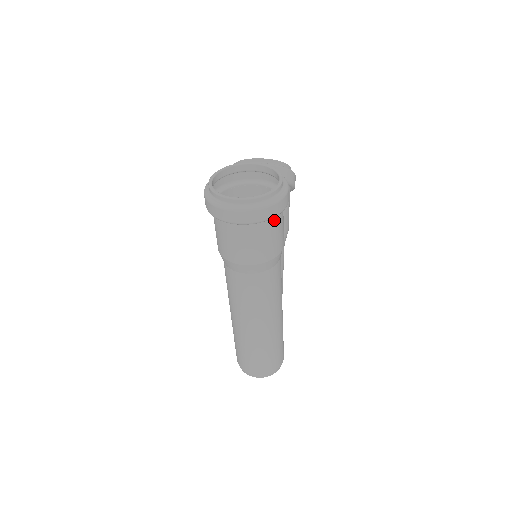
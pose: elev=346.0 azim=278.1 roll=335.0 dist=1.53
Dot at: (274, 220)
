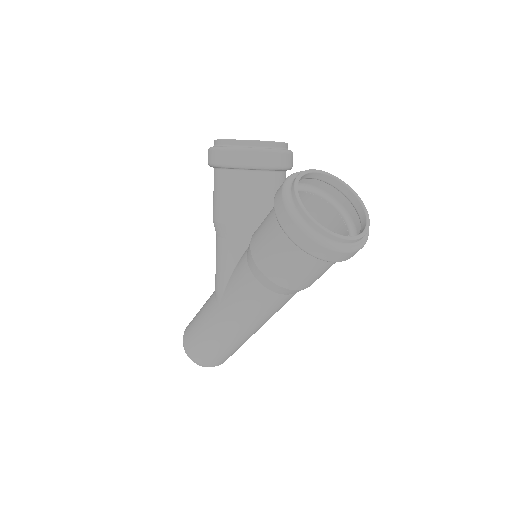
Dot at: occluded
